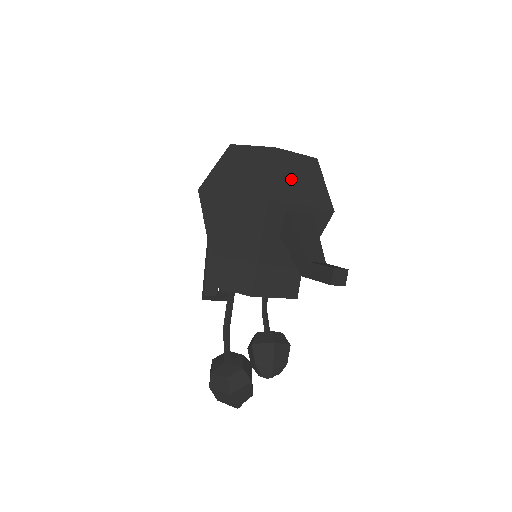
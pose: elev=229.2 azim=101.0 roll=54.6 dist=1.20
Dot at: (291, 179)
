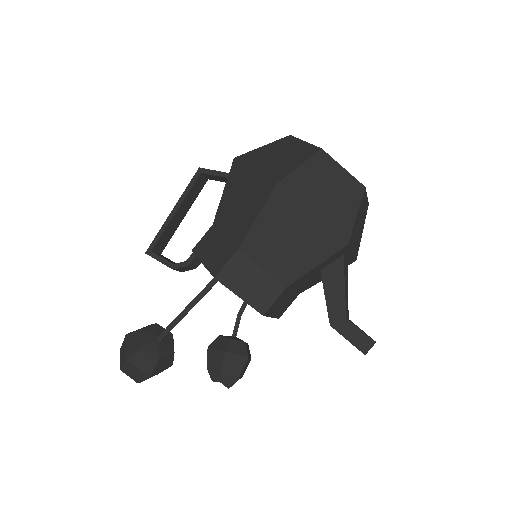
Dot at: (358, 224)
